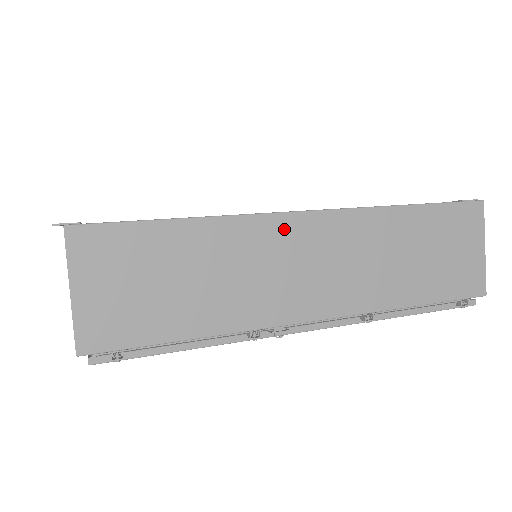
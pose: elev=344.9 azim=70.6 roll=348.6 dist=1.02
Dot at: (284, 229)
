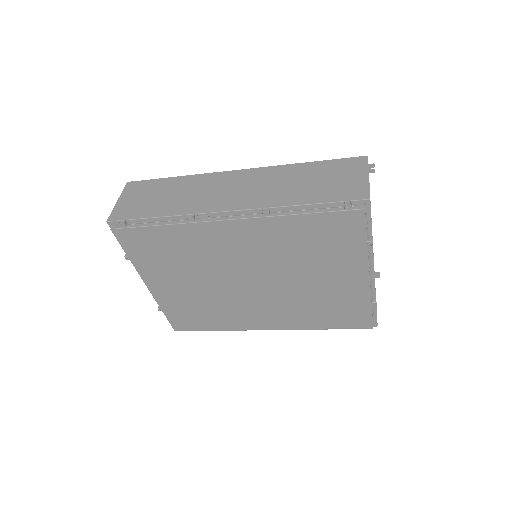
Dot at: (223, 177)
